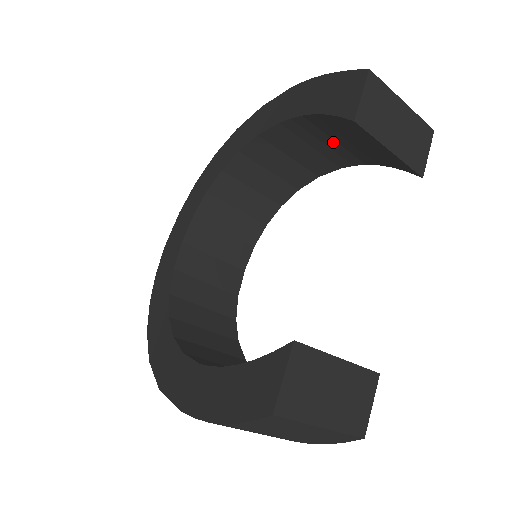
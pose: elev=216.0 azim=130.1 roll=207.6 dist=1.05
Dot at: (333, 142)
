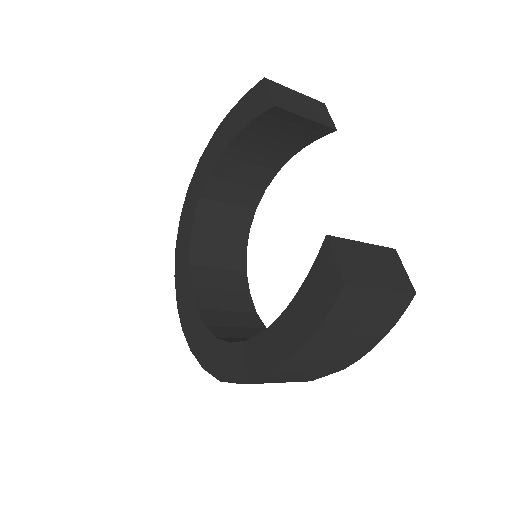
Dot at: (264, 148)
